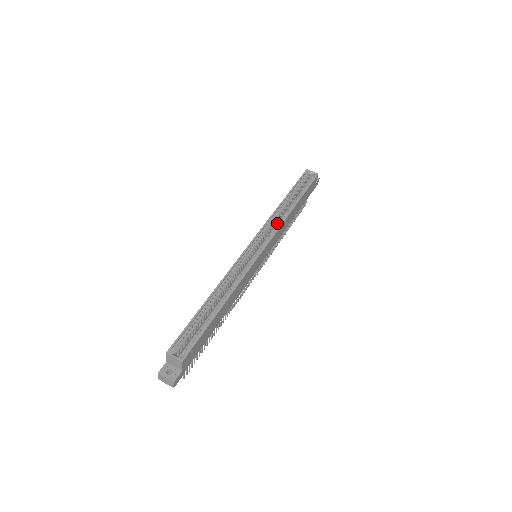
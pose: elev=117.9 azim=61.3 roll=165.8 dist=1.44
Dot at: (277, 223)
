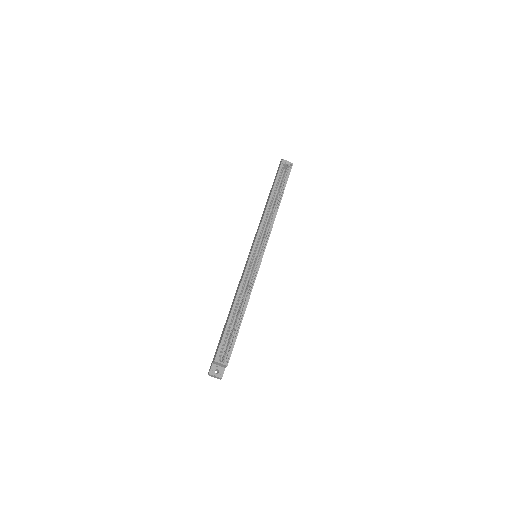
Dot at: (269, 224)
